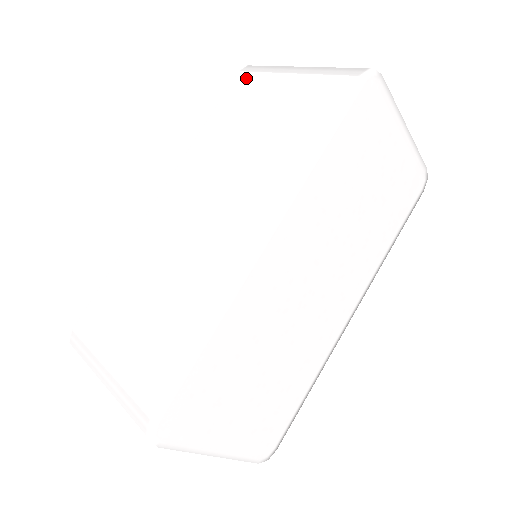
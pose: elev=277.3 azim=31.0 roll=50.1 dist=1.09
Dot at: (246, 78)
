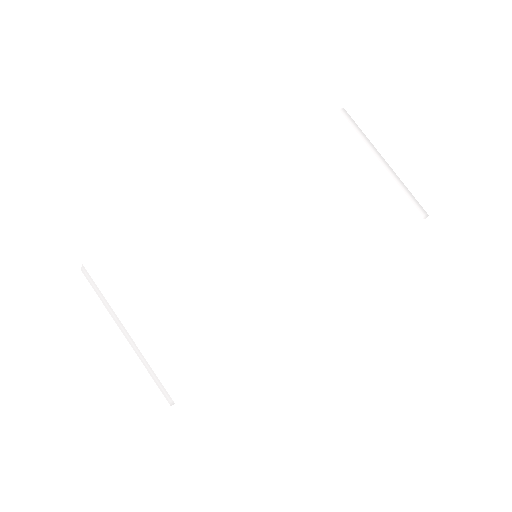
Dot at: (342, 126)
